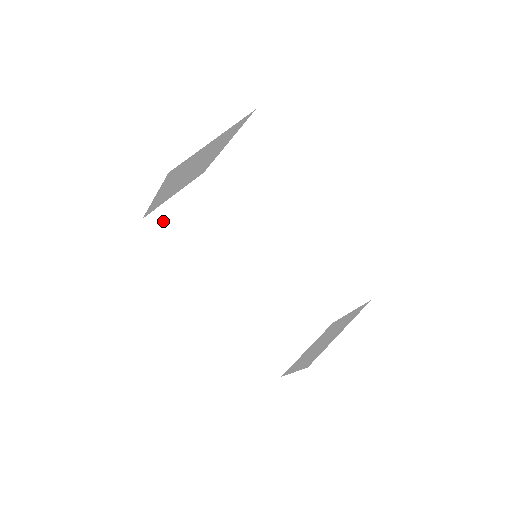
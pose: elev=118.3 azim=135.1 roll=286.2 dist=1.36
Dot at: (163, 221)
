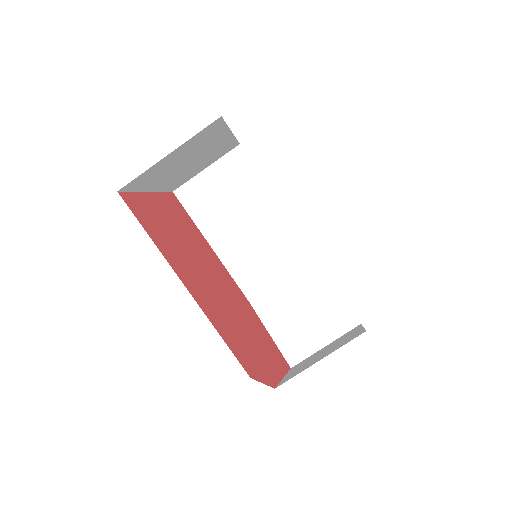
Dot at: (193, 195)
